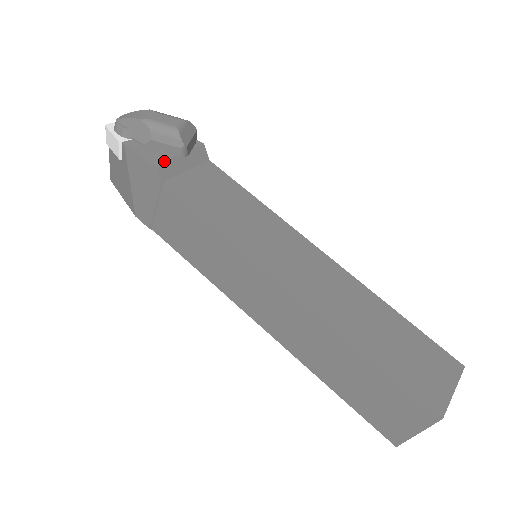
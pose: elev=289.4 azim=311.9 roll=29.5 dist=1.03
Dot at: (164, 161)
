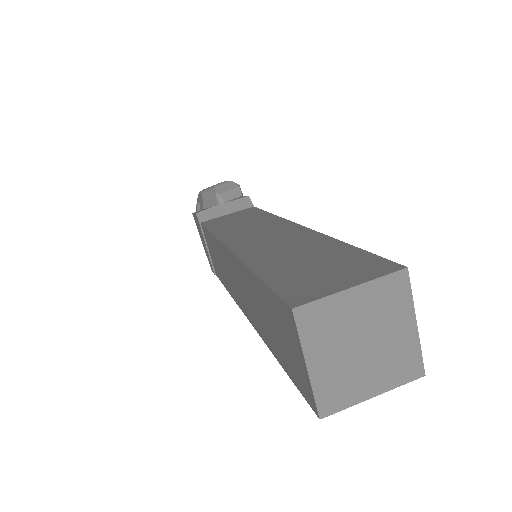
Dot at: (205, 210)
